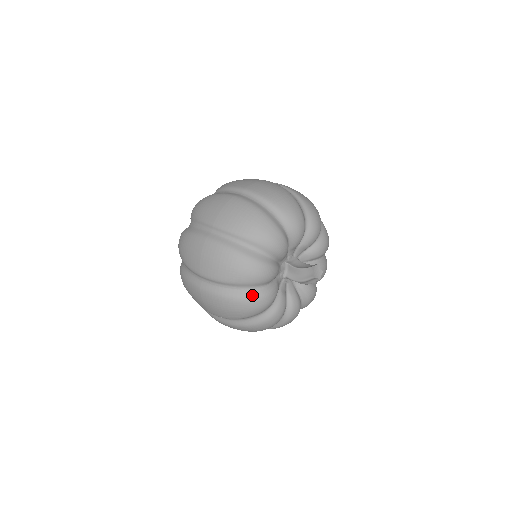
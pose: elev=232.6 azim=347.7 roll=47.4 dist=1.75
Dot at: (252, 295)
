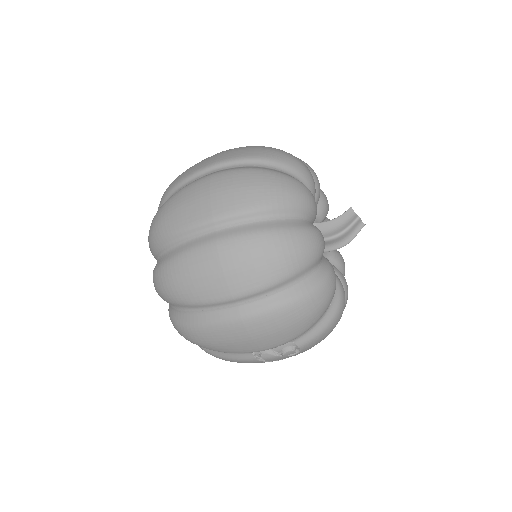
Dot at: (301, 225)
